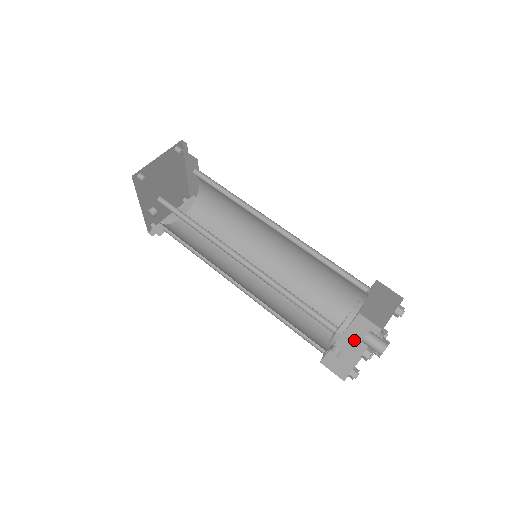
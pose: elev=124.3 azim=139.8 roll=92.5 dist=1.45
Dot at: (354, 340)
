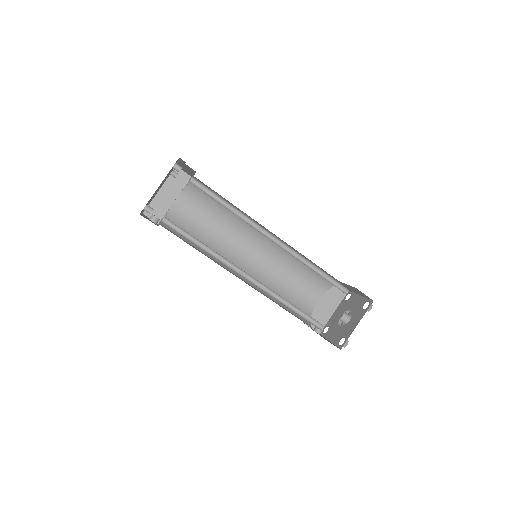
Dot at: (328, 302)
